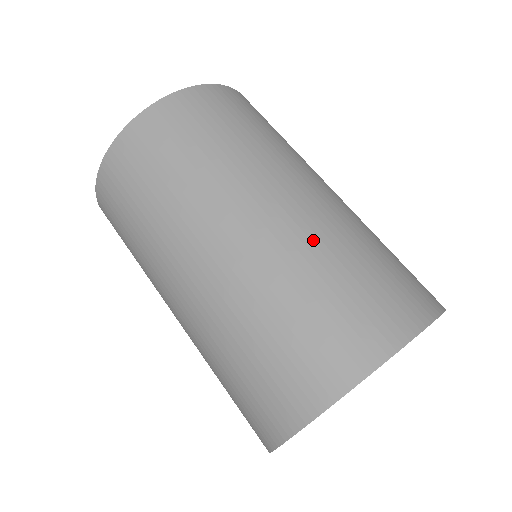
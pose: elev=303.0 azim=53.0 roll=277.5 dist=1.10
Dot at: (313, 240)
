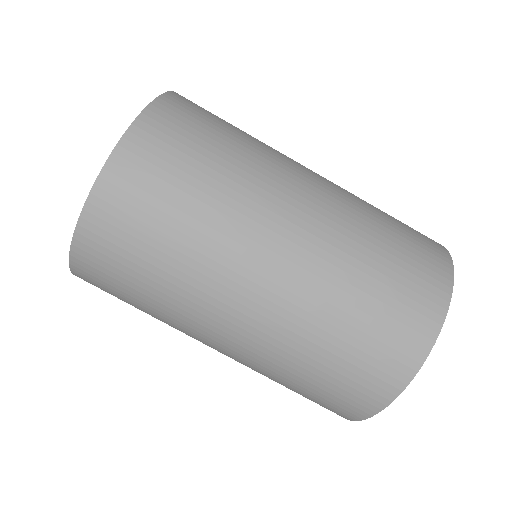
Dot at: (309, 310)
